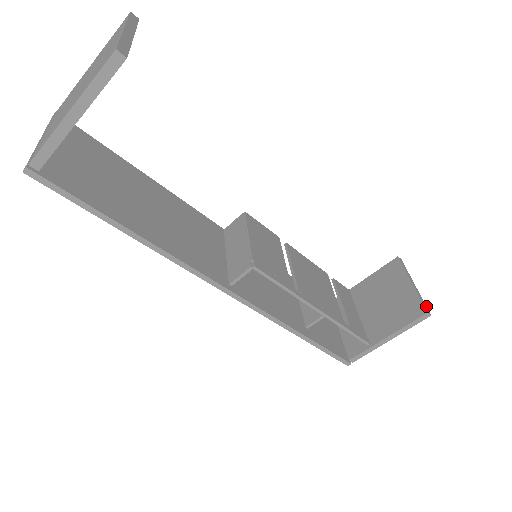
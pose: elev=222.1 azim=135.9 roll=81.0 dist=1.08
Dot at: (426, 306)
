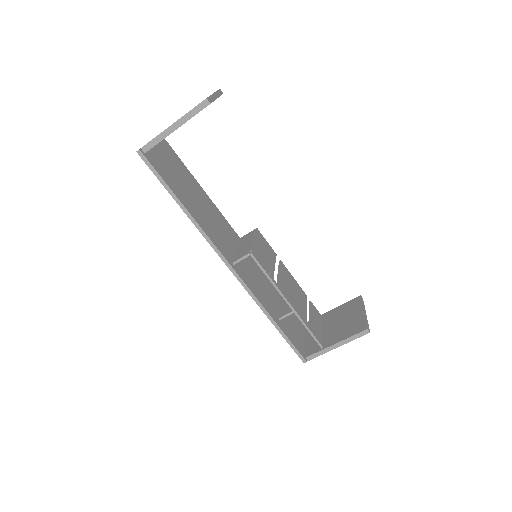
Dot at: occluded
